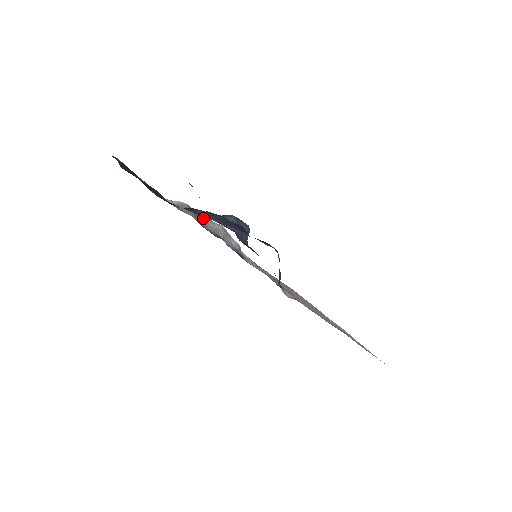
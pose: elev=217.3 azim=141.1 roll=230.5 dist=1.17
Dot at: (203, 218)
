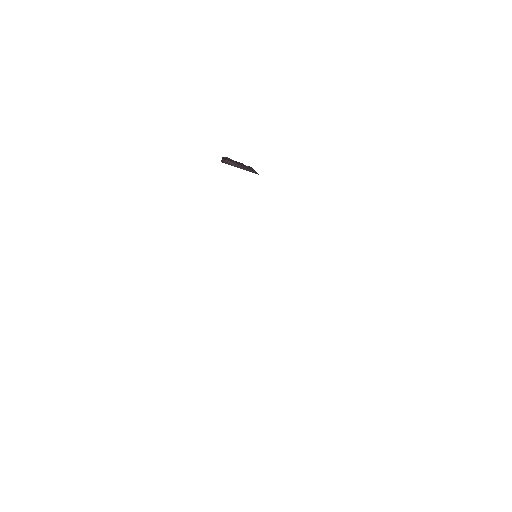
Dot at: occluded
